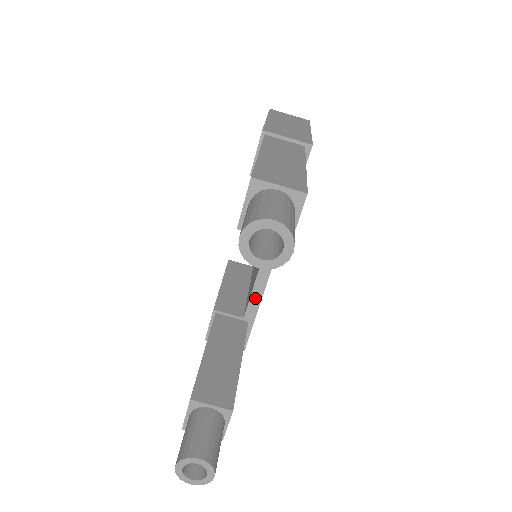
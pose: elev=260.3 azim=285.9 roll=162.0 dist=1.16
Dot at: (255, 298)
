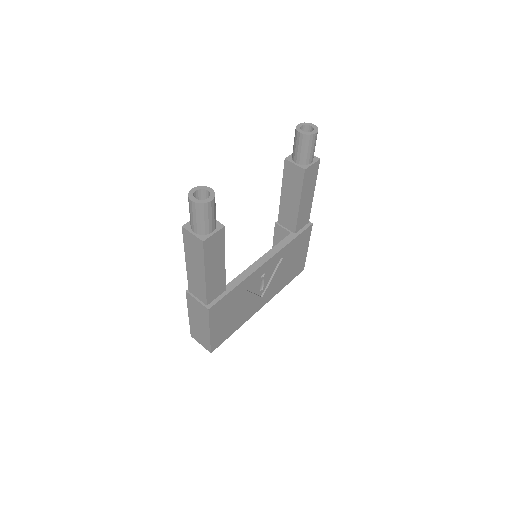
Dot at: (240, 278)
